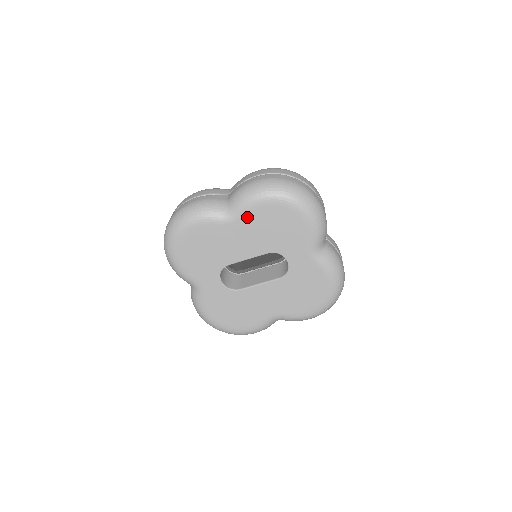
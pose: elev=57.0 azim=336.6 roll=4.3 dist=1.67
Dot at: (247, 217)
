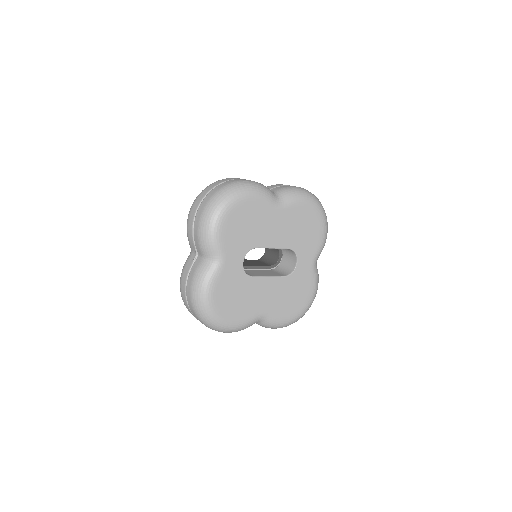
Dot at: (292, 210)
